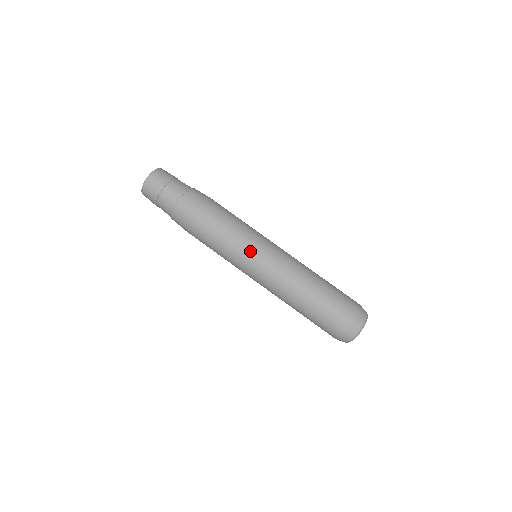
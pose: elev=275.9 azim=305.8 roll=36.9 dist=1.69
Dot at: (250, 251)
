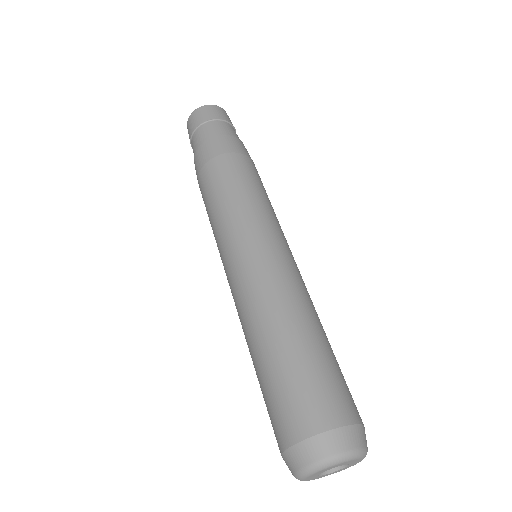
Dot at: (271, 226)
